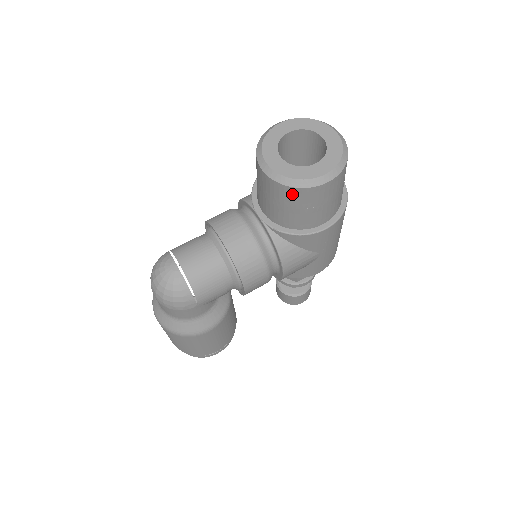
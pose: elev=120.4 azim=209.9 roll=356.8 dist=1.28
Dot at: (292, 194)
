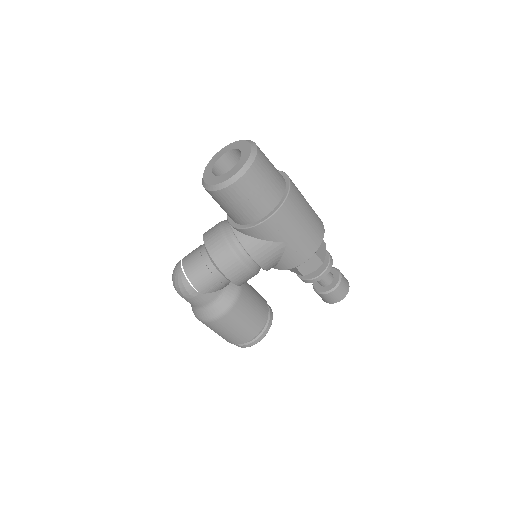
Dot at: (219, 196)
